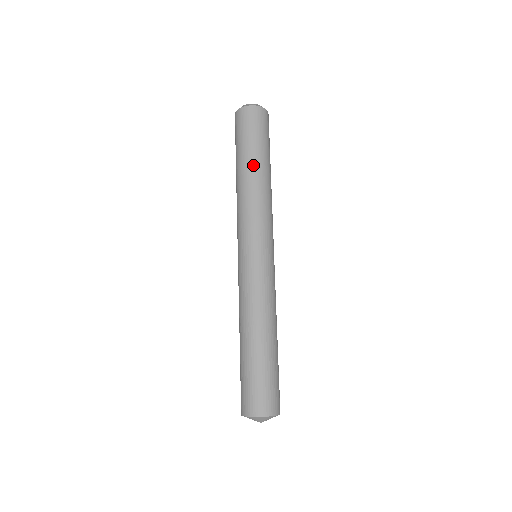
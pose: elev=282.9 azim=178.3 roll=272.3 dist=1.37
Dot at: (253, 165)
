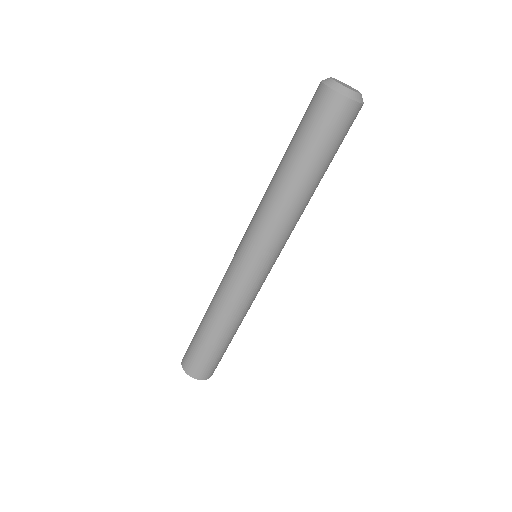
Dot at: (319, 182)
